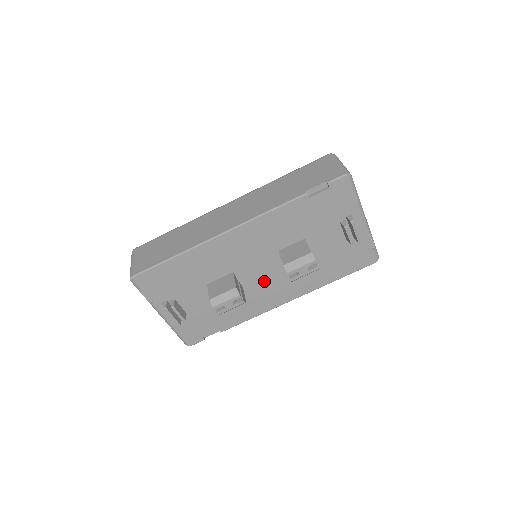
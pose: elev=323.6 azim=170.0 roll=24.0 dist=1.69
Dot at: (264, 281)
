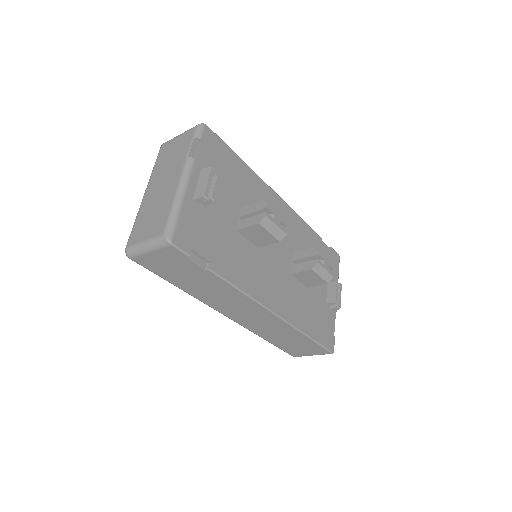
Dot at: (272, 265)
